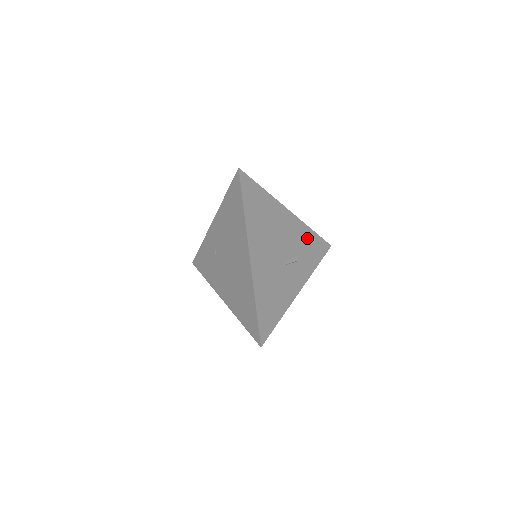
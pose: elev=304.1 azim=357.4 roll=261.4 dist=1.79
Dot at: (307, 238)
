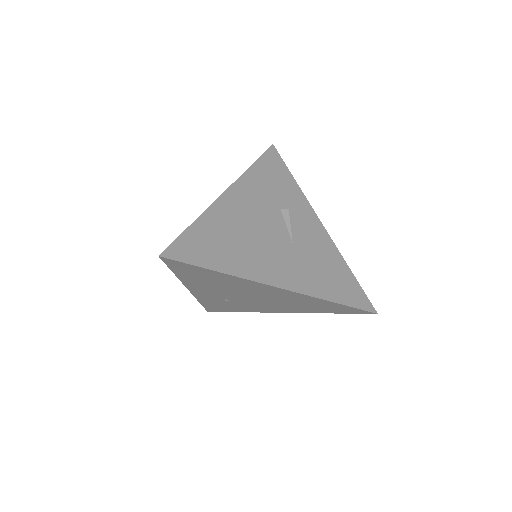
Dot at: (261, 179)
